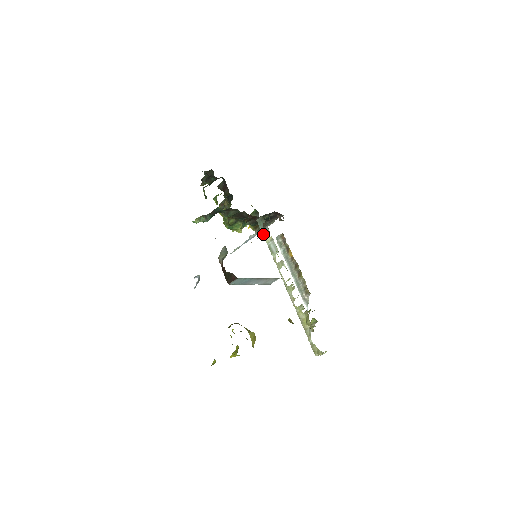
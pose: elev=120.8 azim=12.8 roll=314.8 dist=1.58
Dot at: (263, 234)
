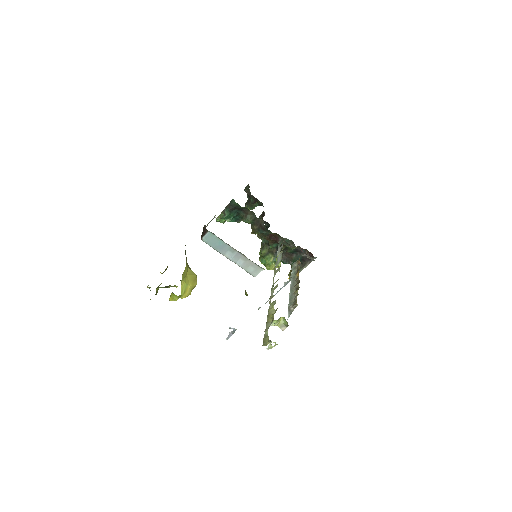
Dot at: (278, 251)
